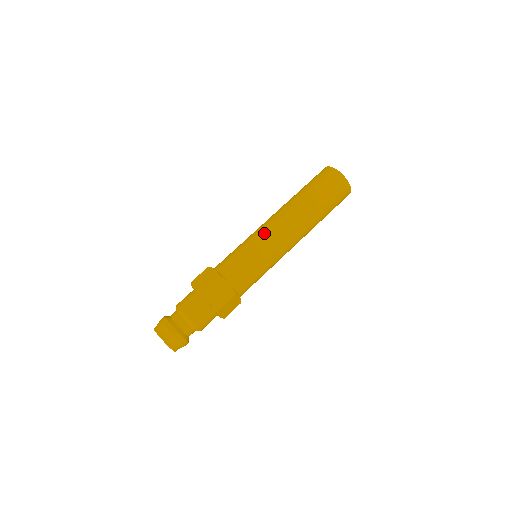
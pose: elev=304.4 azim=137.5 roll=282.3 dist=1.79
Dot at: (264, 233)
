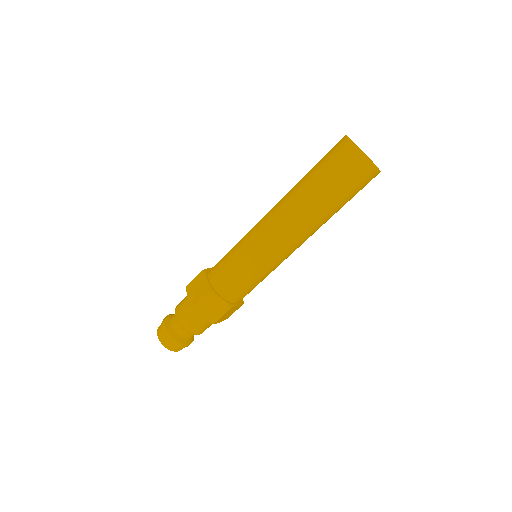
Dot at: (259, 239)
